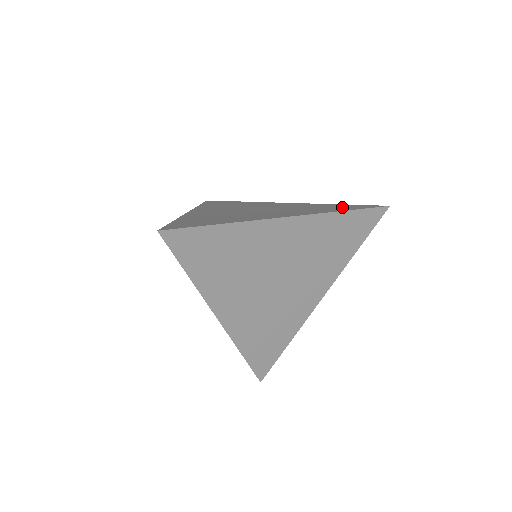
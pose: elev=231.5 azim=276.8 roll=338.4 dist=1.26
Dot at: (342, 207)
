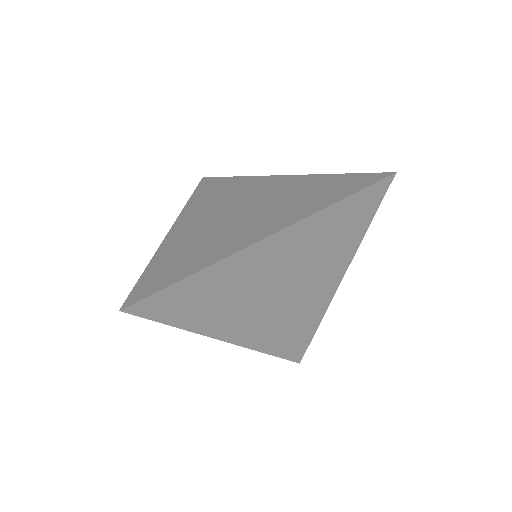
Dot at: (336, 188)
